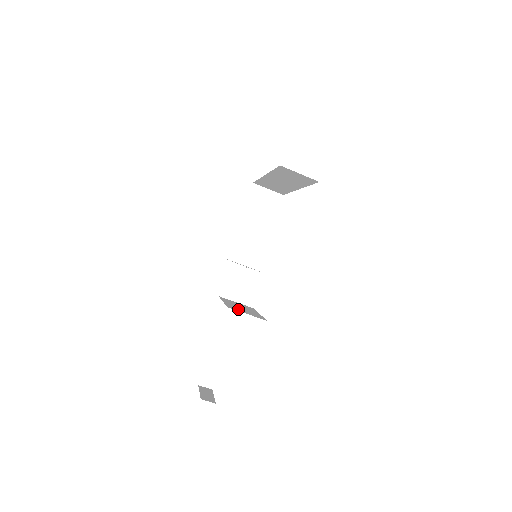
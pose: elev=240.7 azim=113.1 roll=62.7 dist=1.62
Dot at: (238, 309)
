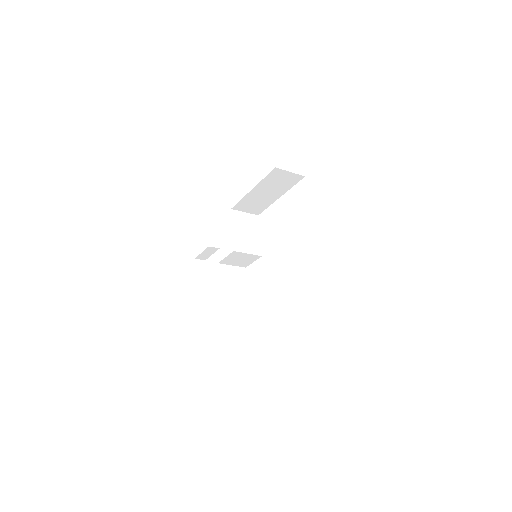
Dot at: (229, 312)
